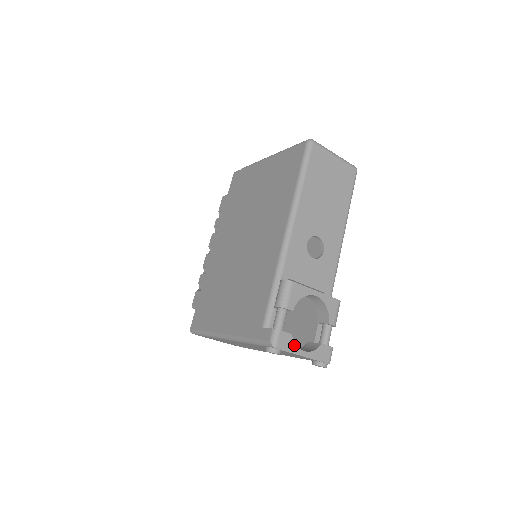
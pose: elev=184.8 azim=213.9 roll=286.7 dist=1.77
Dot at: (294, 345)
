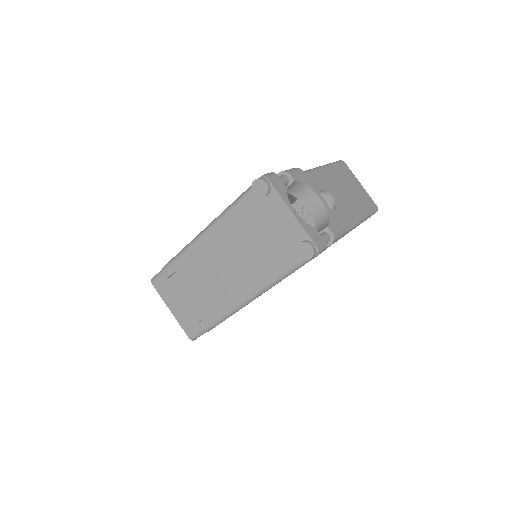
Dot at: (286, 196)
